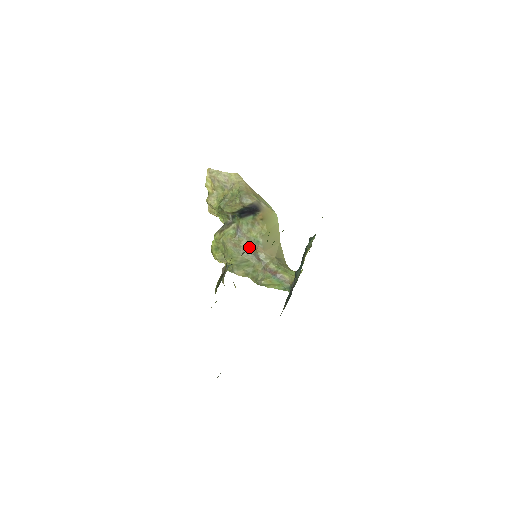
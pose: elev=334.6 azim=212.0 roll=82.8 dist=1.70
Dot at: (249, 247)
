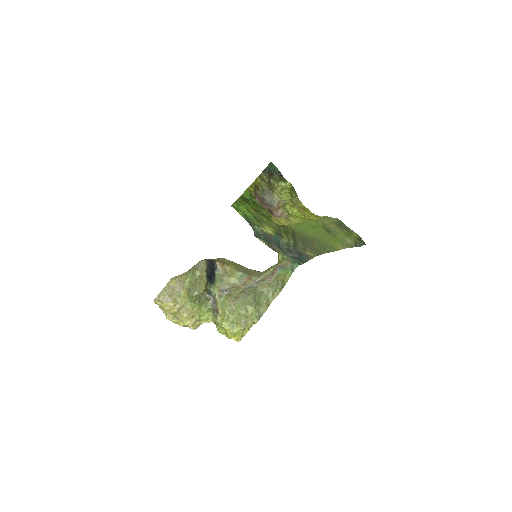
Dot at: (243, 287)
